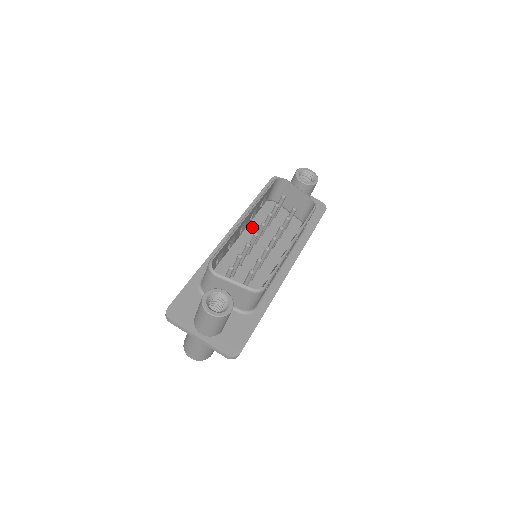
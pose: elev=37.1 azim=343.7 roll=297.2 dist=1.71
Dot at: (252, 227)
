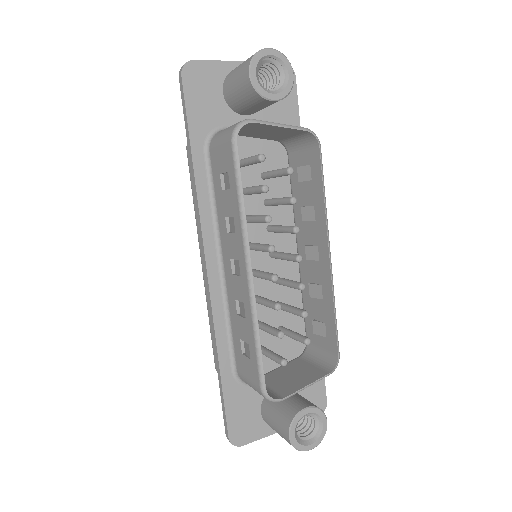
Dot at: occluded
